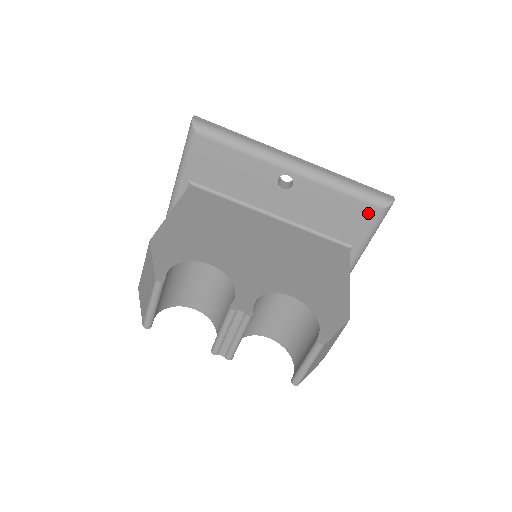
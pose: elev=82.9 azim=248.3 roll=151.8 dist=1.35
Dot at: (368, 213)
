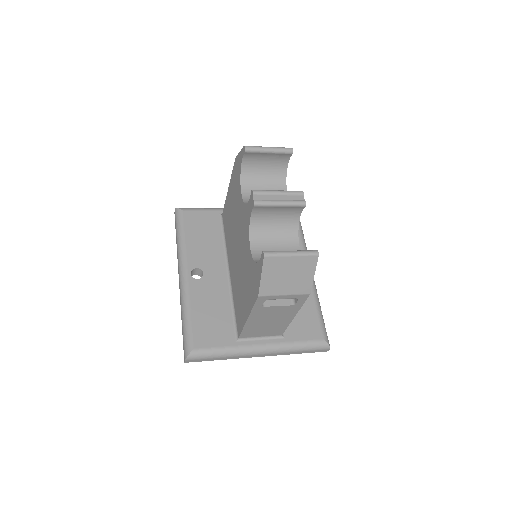
Dot at: (315, 332)
